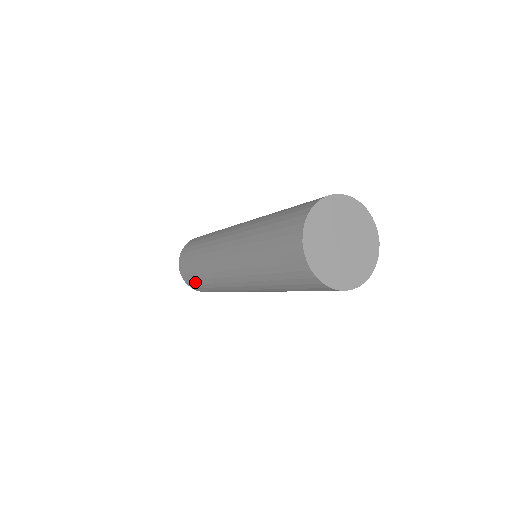
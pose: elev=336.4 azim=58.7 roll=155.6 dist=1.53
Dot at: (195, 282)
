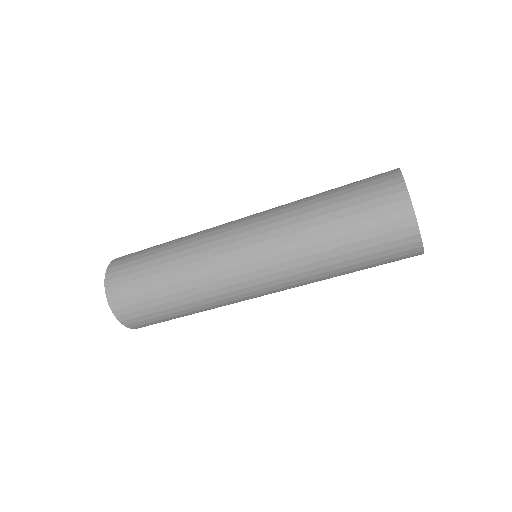
Dot at: (141, 298)
